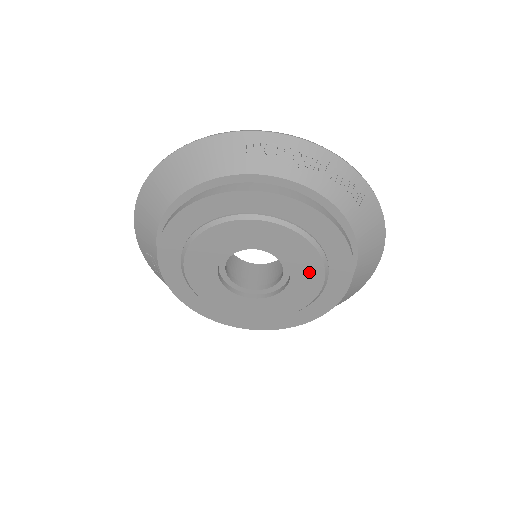
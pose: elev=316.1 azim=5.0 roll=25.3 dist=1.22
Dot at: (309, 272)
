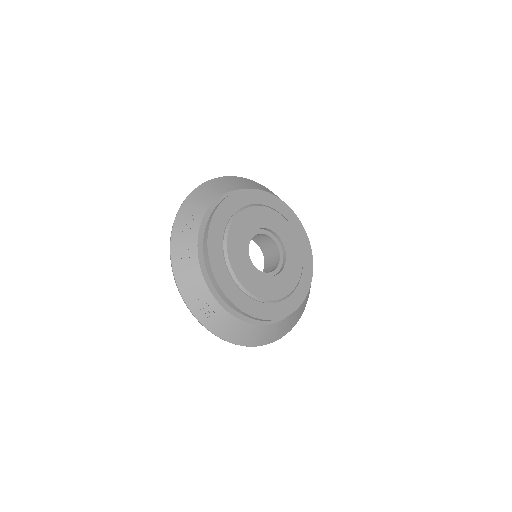
Dot at: (293, 271)
